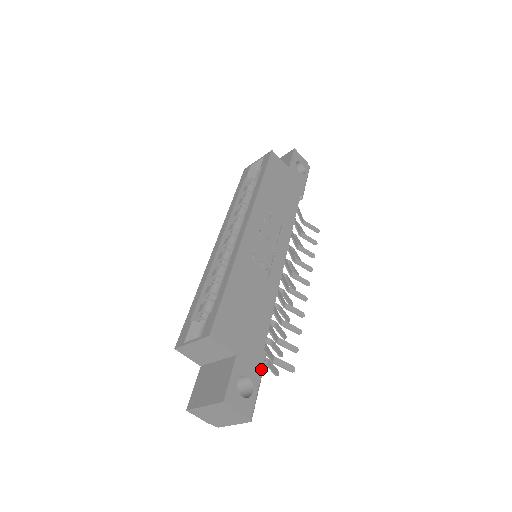
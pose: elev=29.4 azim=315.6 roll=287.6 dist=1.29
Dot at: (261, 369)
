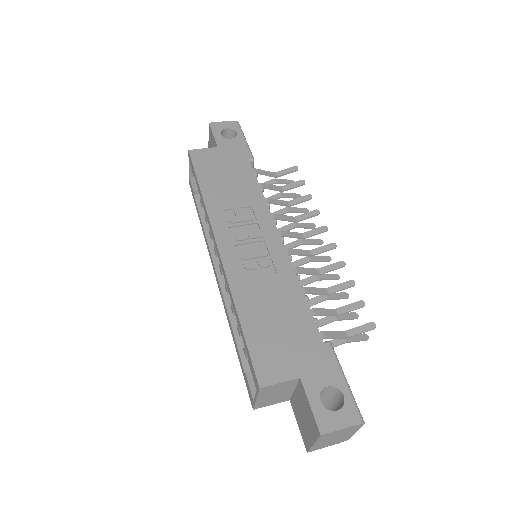
Dot at: (336, 365)
